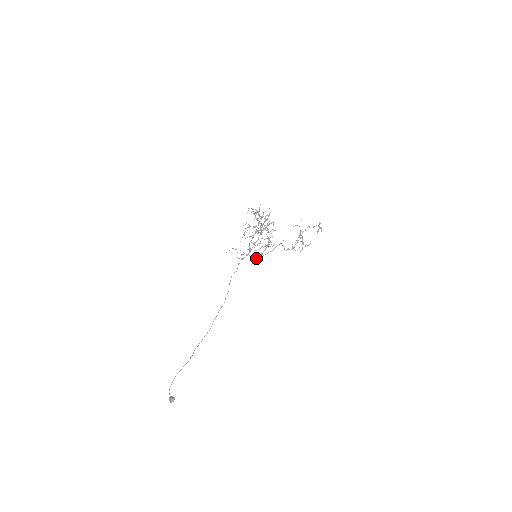
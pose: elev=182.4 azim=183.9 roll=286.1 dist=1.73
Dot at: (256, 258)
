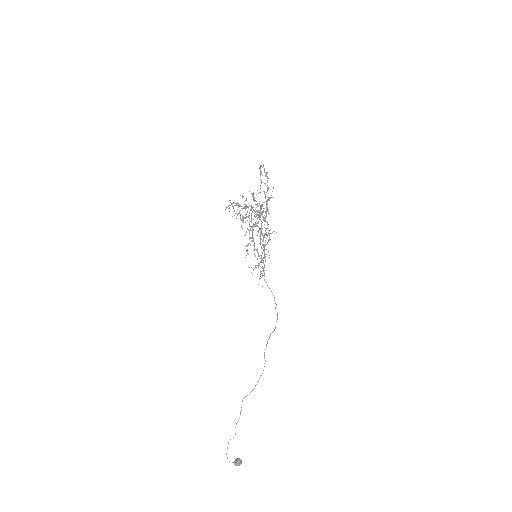
Dot at: occluded
